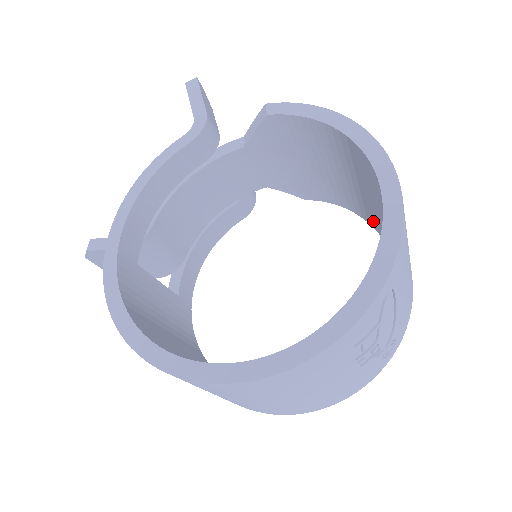
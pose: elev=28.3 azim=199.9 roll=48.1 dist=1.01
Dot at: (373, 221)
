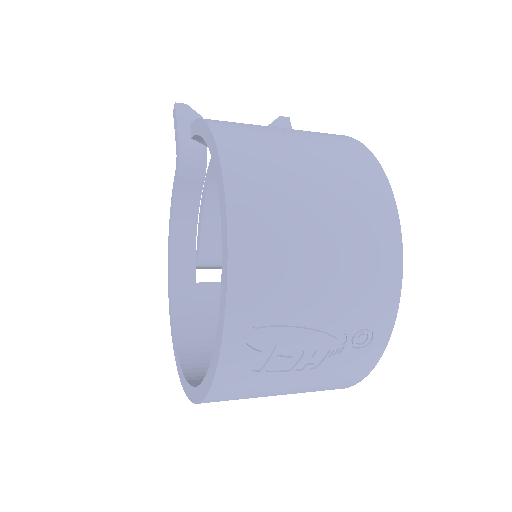
Dot at: occluded
